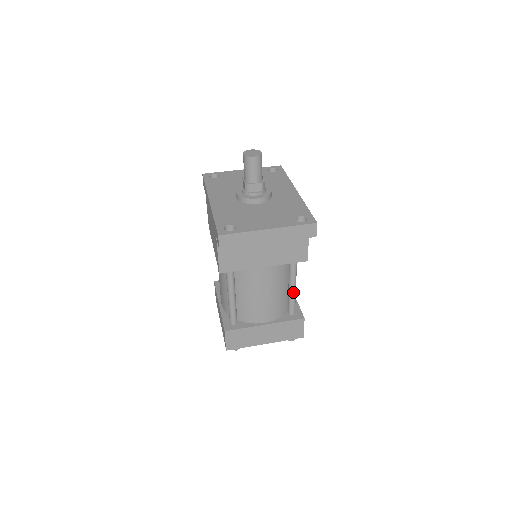
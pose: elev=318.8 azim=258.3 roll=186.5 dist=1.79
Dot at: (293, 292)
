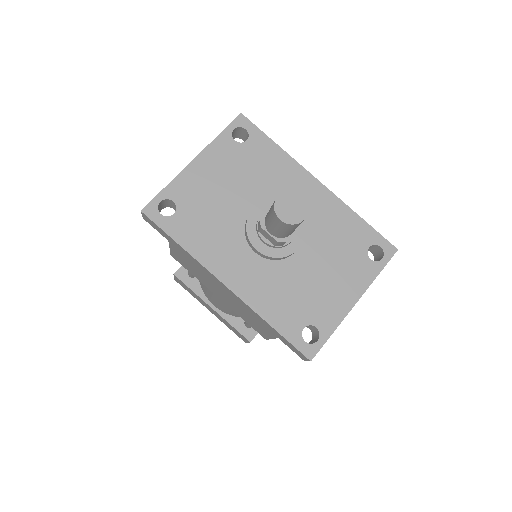
Dot at: occluded
